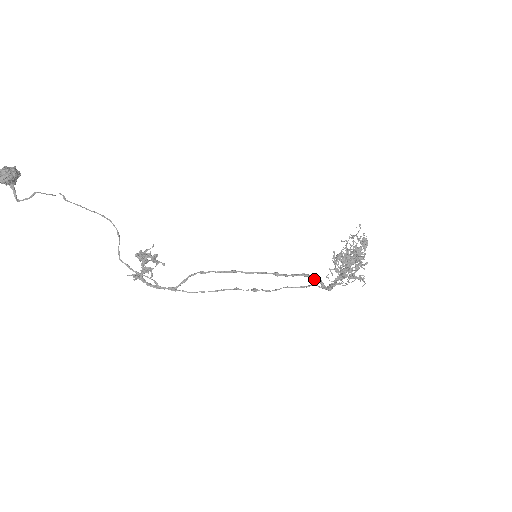
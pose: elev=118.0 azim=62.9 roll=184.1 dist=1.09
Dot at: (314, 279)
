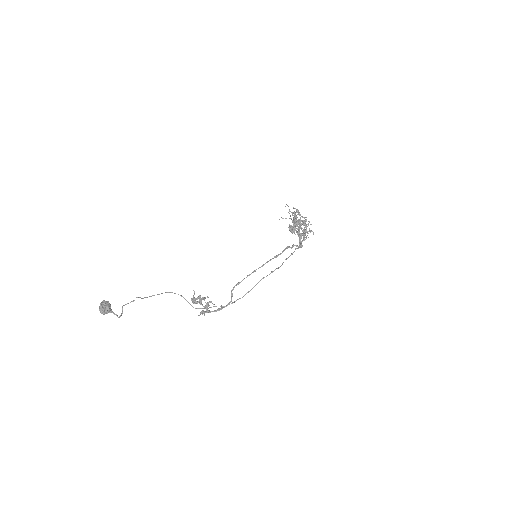
Dot at: occluded
